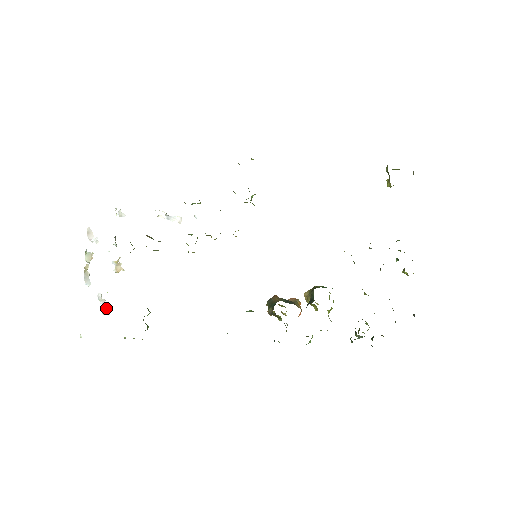
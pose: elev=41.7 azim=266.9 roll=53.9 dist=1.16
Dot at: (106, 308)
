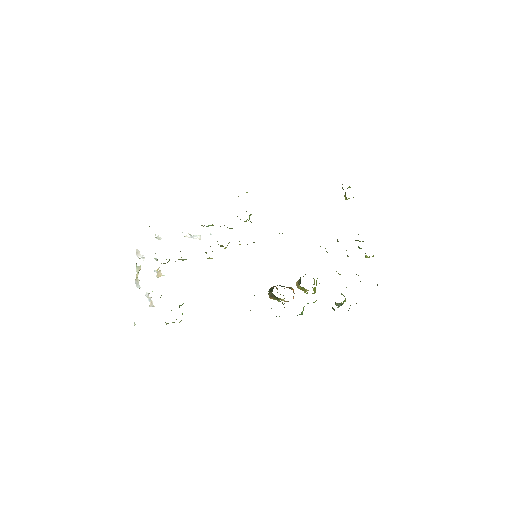
Dot at: (152, 303)
